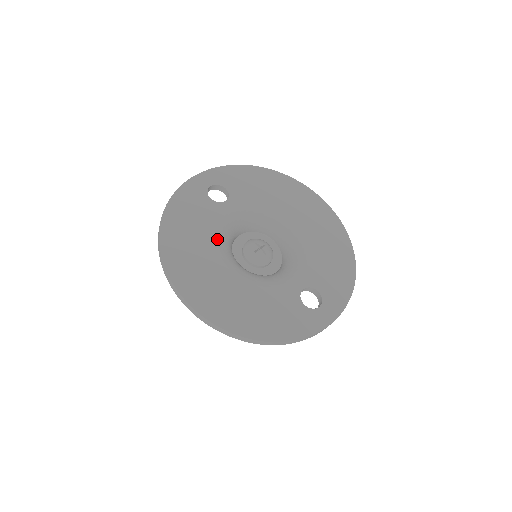
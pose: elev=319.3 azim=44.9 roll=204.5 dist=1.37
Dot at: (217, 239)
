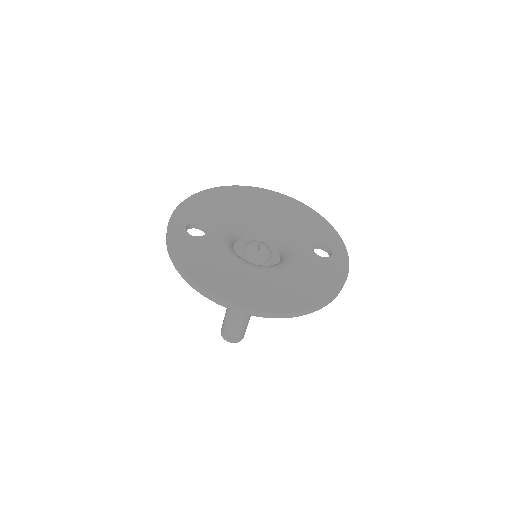
Dot at: (234, 259)
